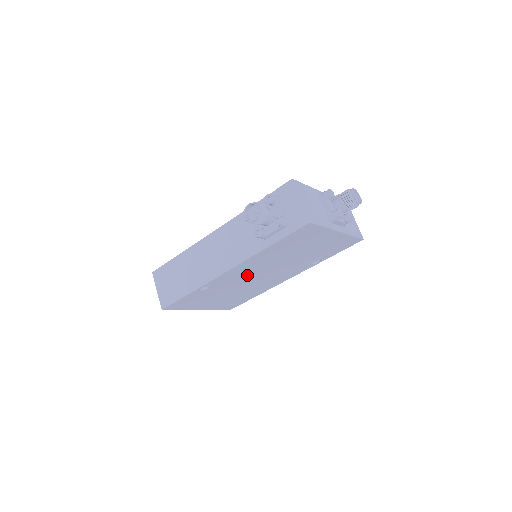
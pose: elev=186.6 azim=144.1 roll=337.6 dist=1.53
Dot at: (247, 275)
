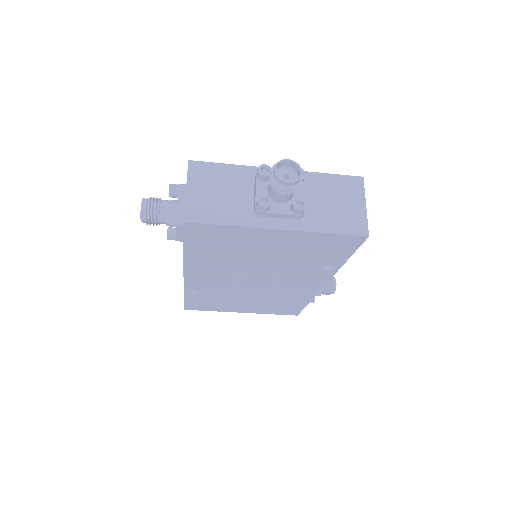
Dot at: (229, 281)
